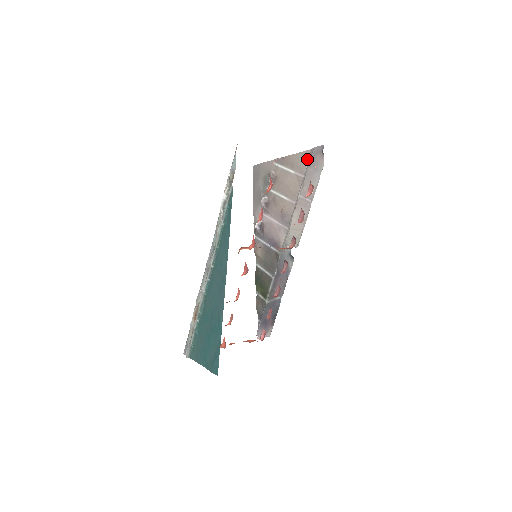
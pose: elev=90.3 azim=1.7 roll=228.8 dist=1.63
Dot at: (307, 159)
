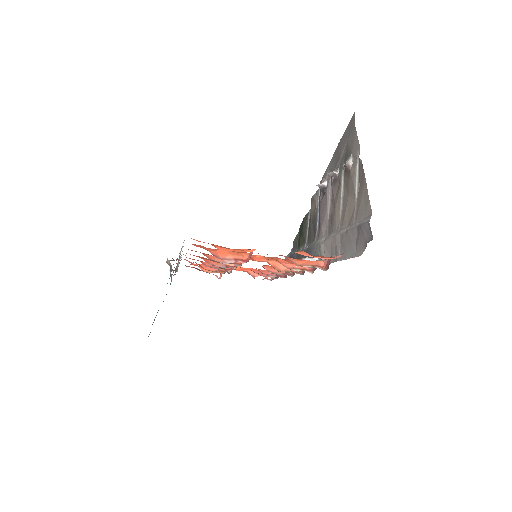
Dot at: (365, 215)
